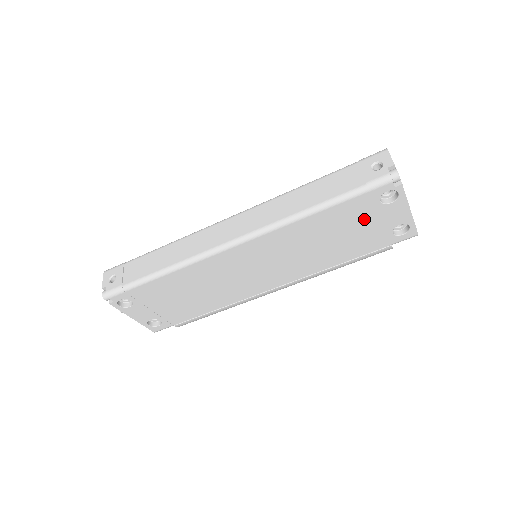
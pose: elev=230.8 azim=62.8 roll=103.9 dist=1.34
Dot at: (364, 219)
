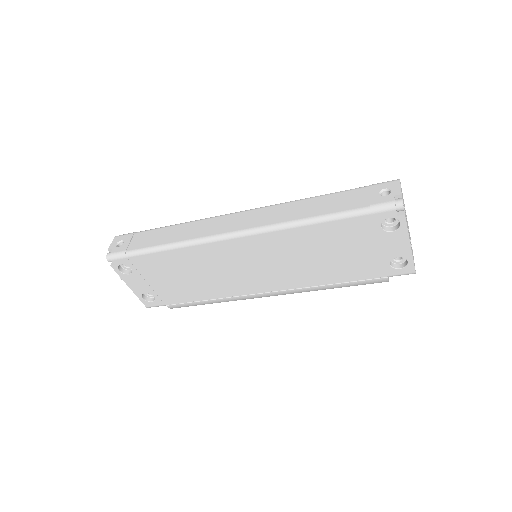
Dot at: (363, 242)
